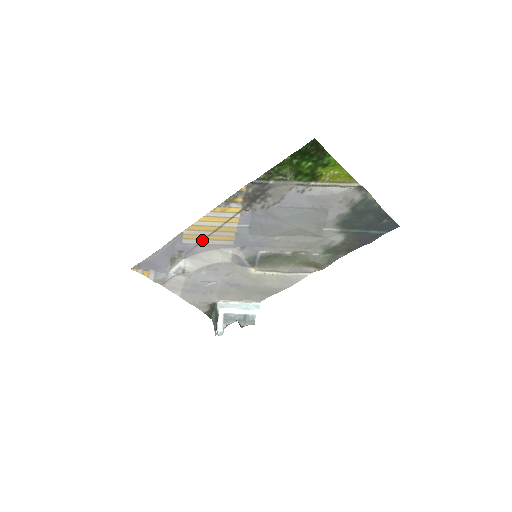
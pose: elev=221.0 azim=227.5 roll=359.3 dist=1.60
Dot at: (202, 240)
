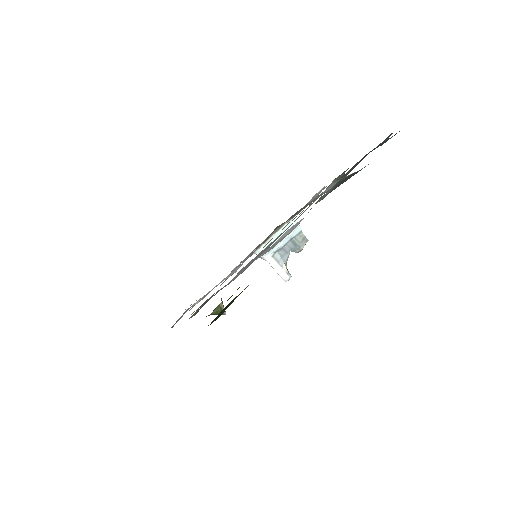
Dot at: occluded
